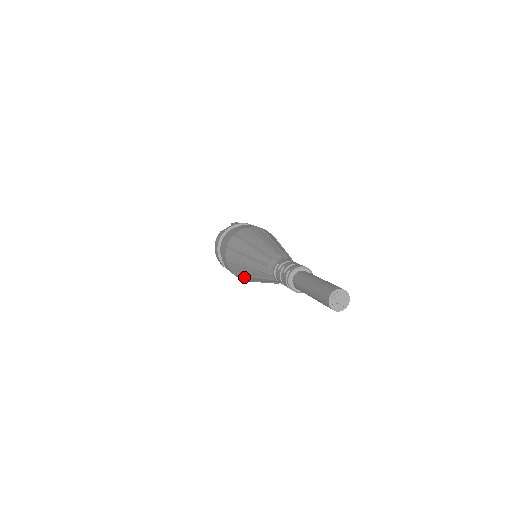
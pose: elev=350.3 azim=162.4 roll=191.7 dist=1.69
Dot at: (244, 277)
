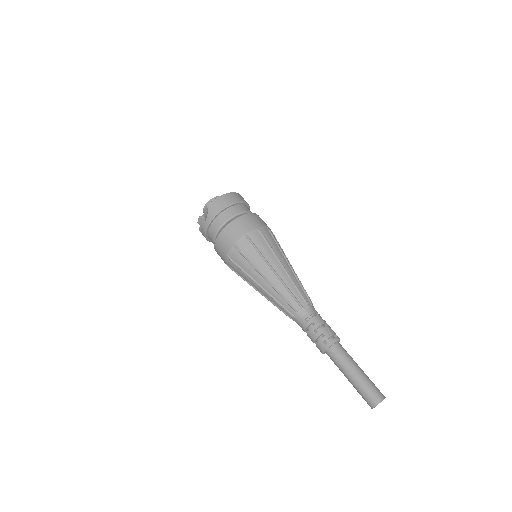
Dot at: occluded
